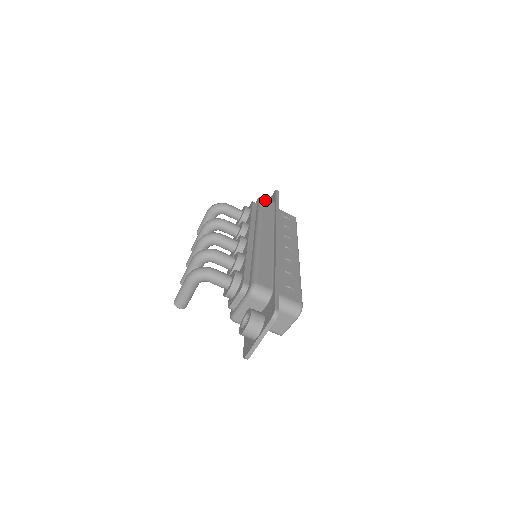
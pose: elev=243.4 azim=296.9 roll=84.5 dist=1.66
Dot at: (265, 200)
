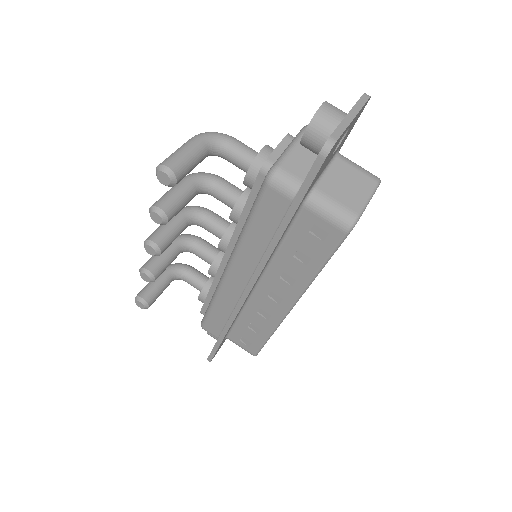
Dot at: occluded
